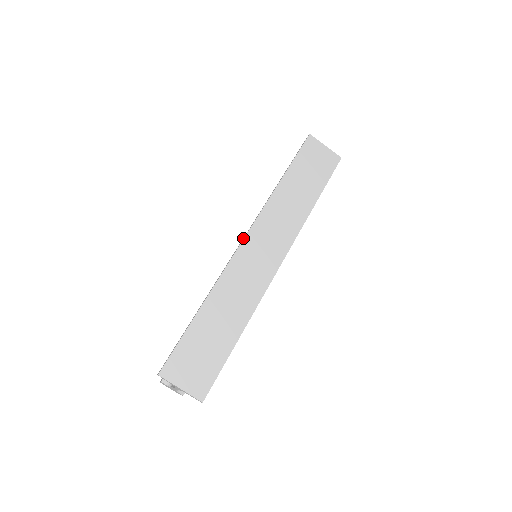
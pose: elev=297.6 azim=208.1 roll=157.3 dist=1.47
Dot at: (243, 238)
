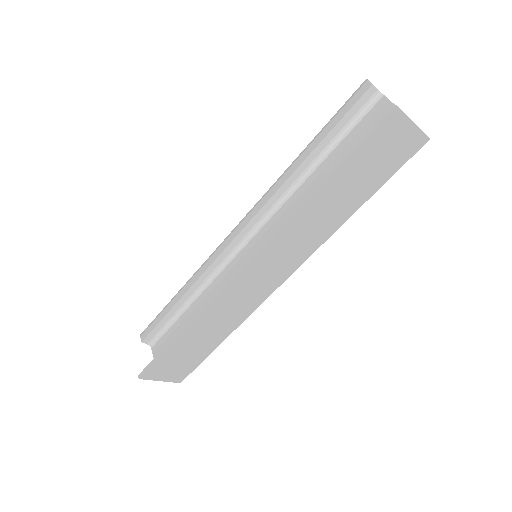
Dot at: (242, 267)
